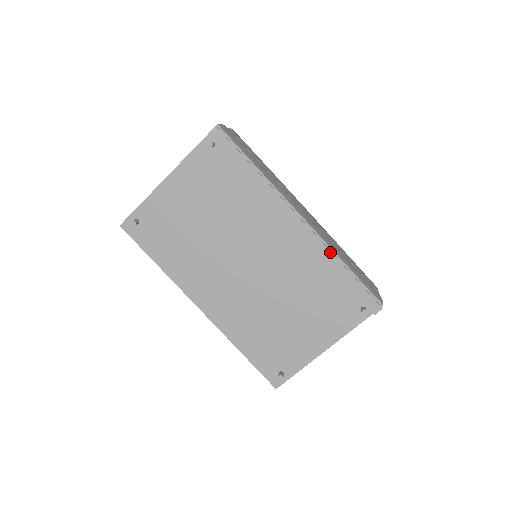
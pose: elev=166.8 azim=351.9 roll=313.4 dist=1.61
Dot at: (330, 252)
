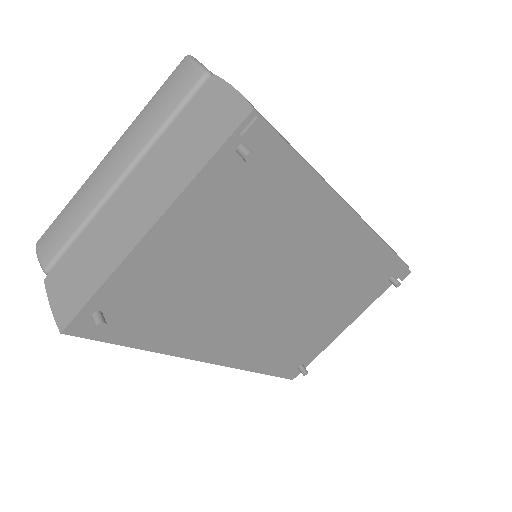
Dot at: (380, 242)
